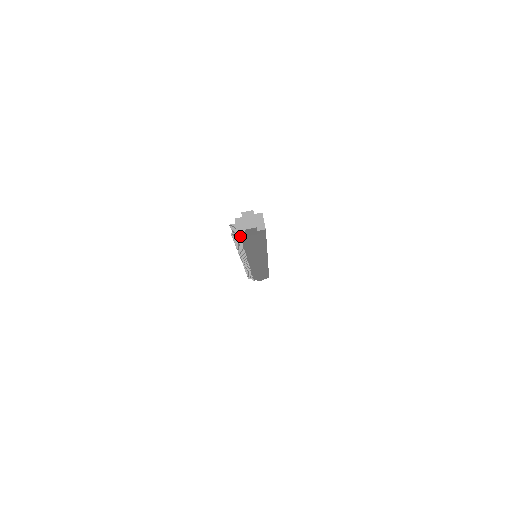
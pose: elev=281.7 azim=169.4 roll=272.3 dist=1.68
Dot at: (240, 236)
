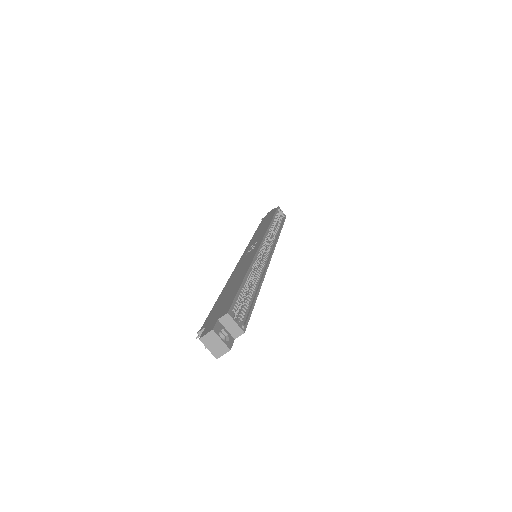
Dot at: occluded
